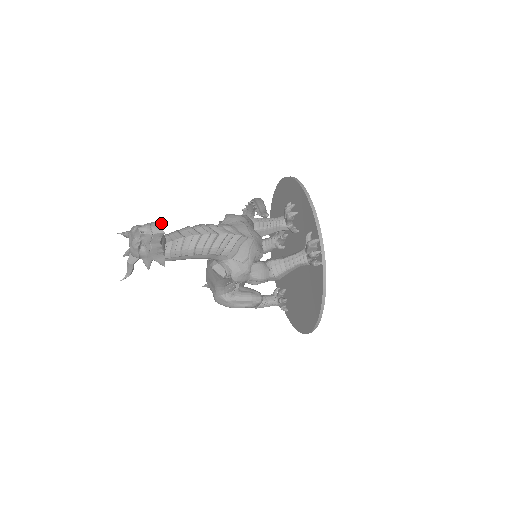
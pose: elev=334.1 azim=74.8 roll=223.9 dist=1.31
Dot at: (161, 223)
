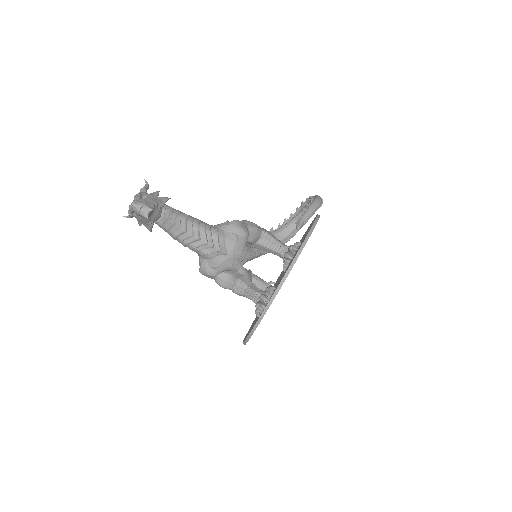
Dot at: (150, 210)
